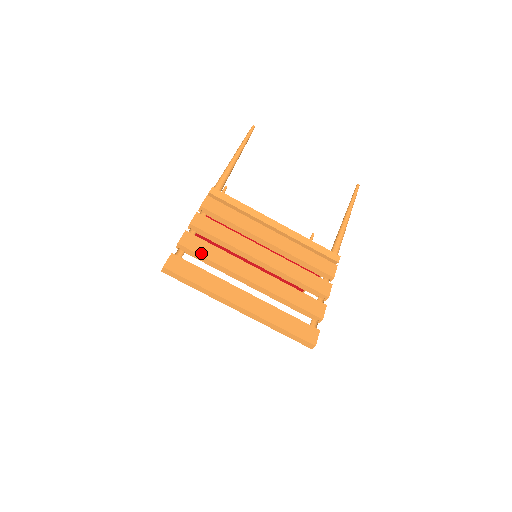
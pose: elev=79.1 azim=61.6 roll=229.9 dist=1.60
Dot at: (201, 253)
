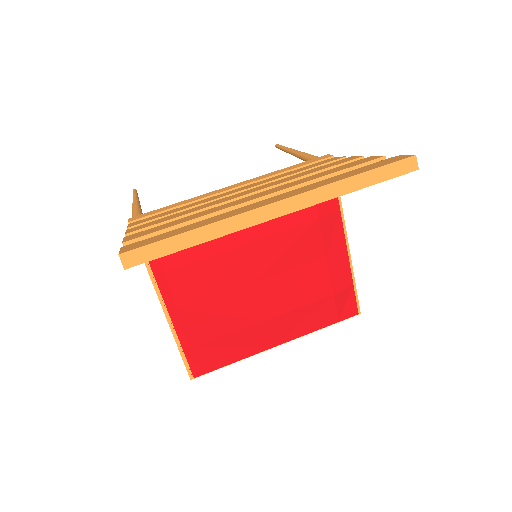
Dot at: (165, 228)
